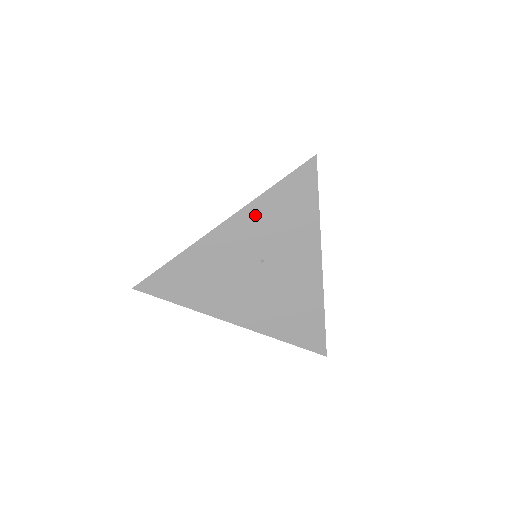
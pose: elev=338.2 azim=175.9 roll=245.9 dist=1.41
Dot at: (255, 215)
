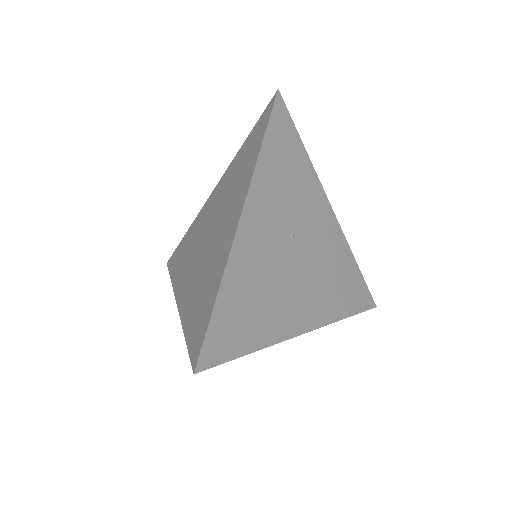
Dot at: (264, 185)
